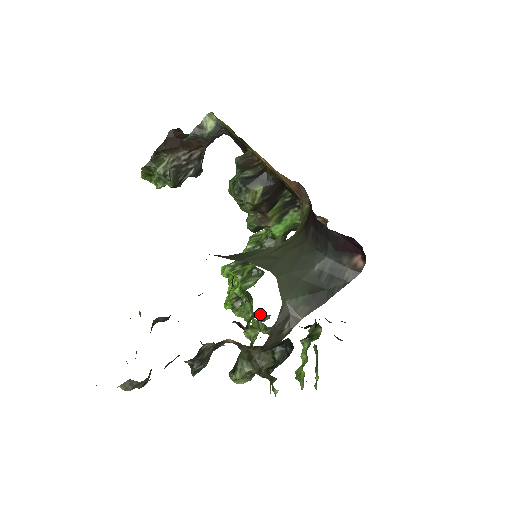
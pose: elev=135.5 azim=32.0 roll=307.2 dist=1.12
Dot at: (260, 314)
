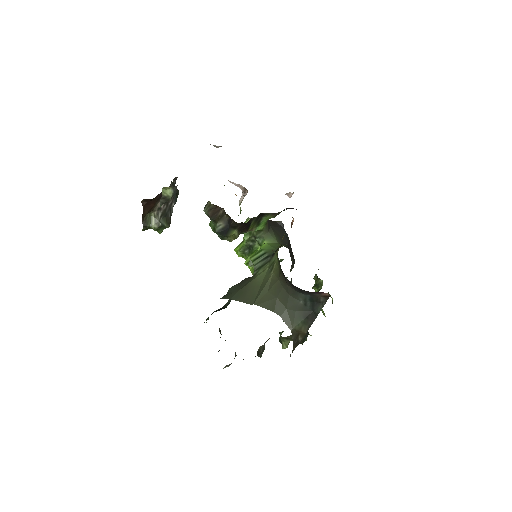
Dot at: occluded
